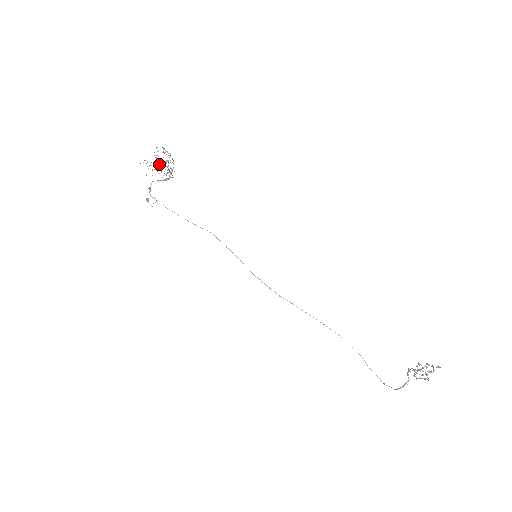
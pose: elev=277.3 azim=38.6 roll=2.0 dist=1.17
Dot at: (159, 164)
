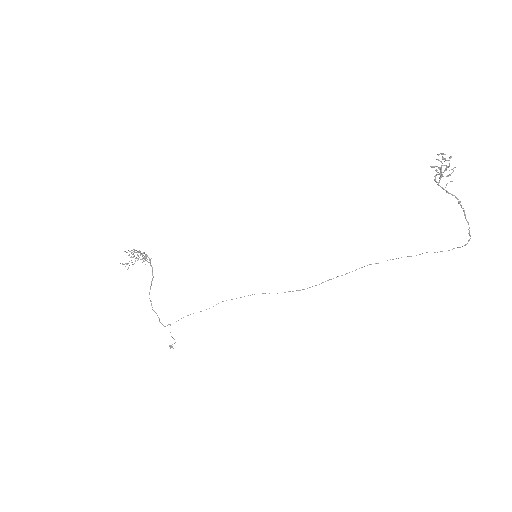
Dot at: (133, 254)
